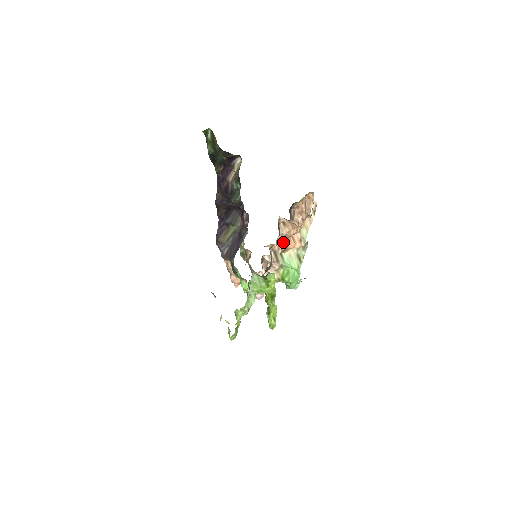
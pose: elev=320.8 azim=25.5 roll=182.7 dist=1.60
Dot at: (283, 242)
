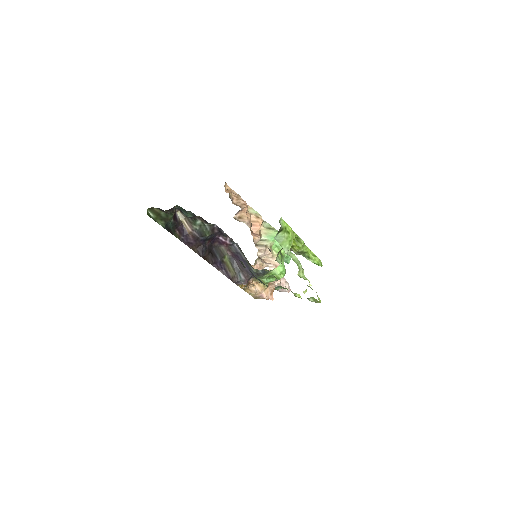
Dot at: (253, 232)
